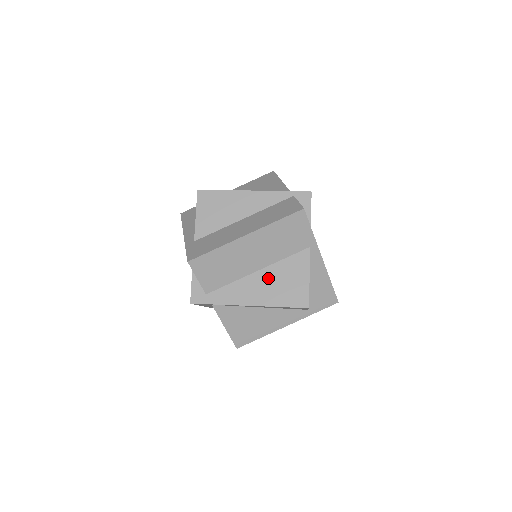
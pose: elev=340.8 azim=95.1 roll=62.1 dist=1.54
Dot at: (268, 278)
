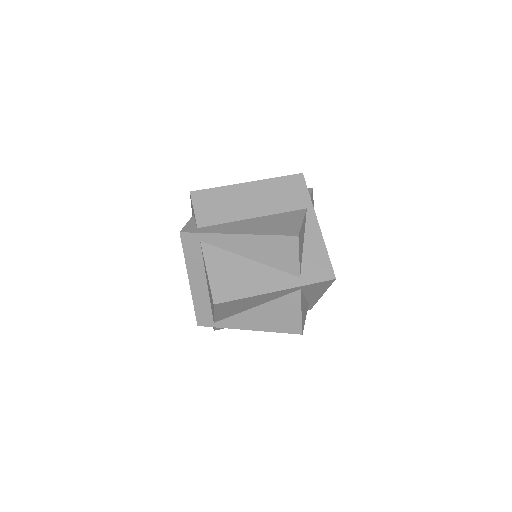
Dot at: (262, 221)
